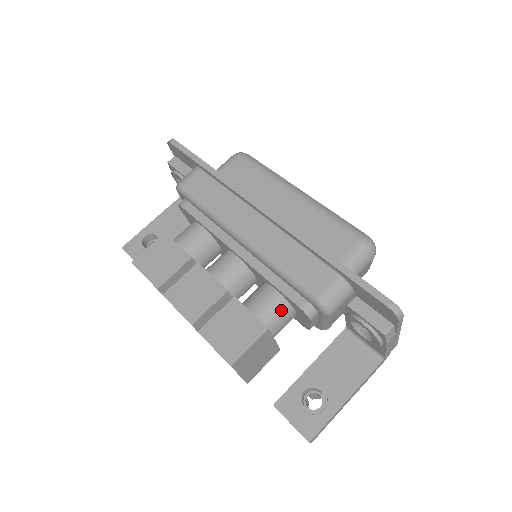
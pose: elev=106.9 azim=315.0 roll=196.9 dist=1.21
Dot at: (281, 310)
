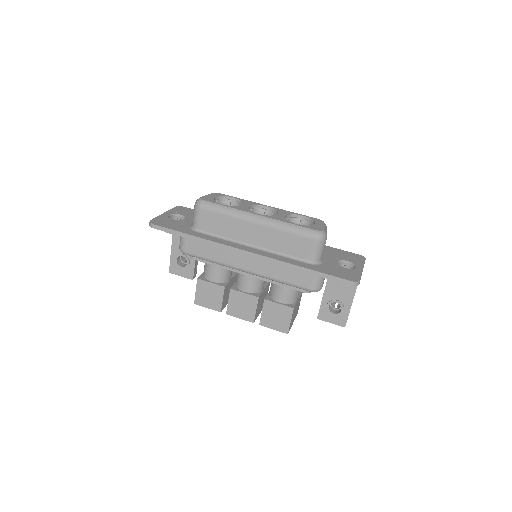
Dot at: (293, 292)
